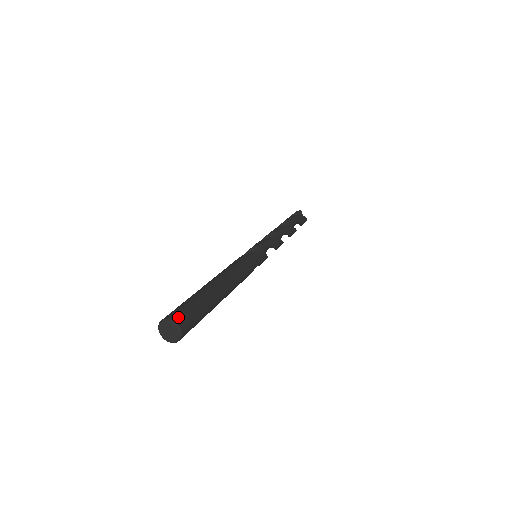
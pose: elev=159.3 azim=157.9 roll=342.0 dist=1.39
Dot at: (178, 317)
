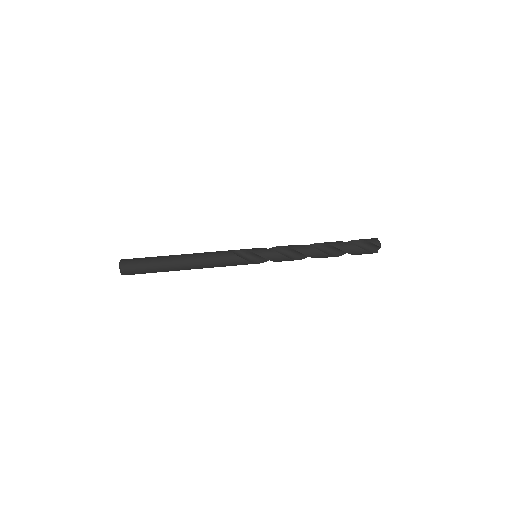
Dot at: (126, 271)
